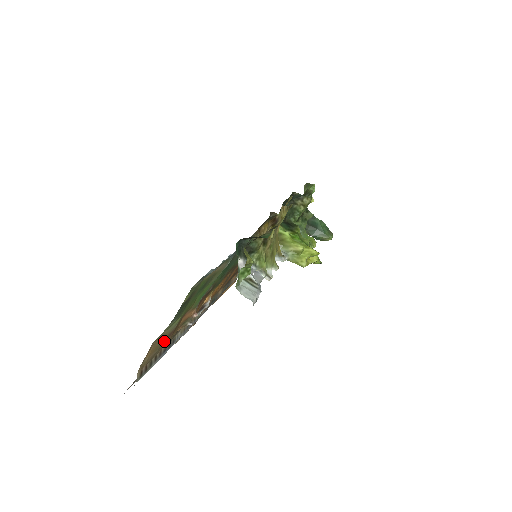
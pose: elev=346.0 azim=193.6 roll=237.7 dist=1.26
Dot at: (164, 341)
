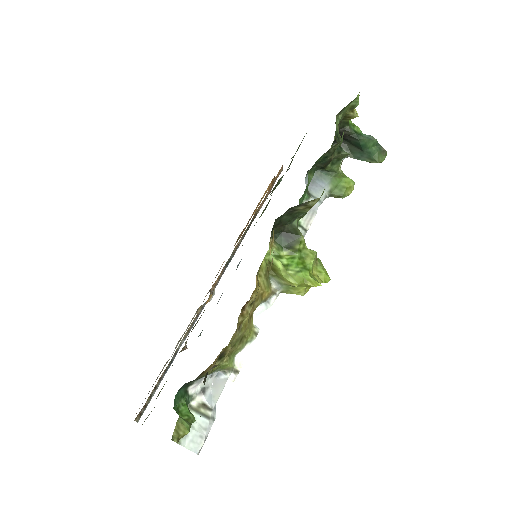
Dot at: occluded
